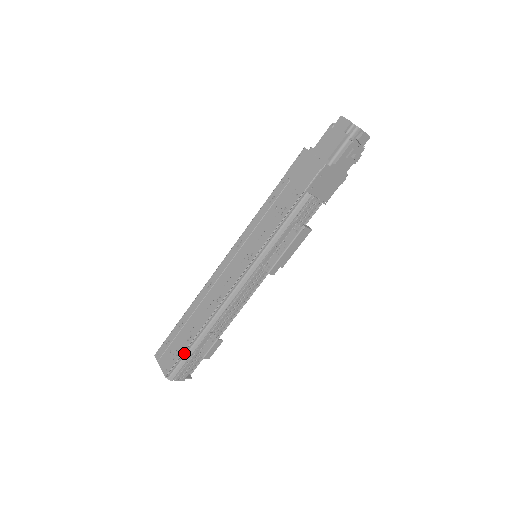
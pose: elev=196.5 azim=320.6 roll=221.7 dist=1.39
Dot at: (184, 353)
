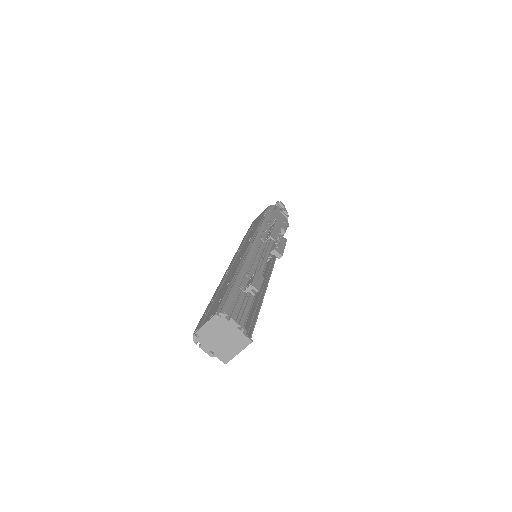
Dot at: (228, 293)
